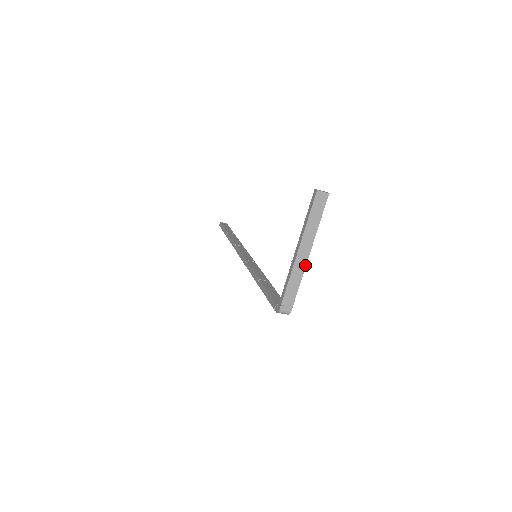
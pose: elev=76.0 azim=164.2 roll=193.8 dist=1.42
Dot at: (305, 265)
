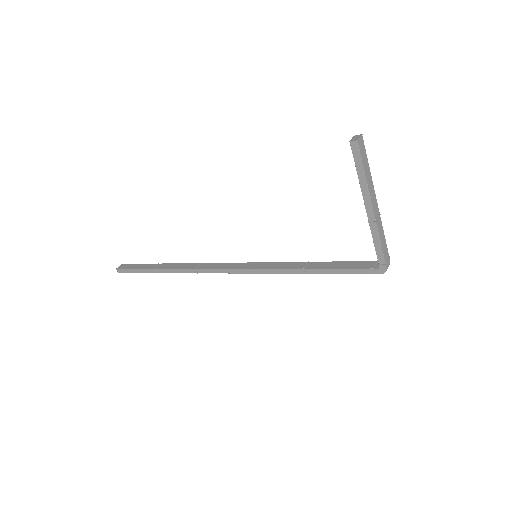
Dot at: (379, 214)
